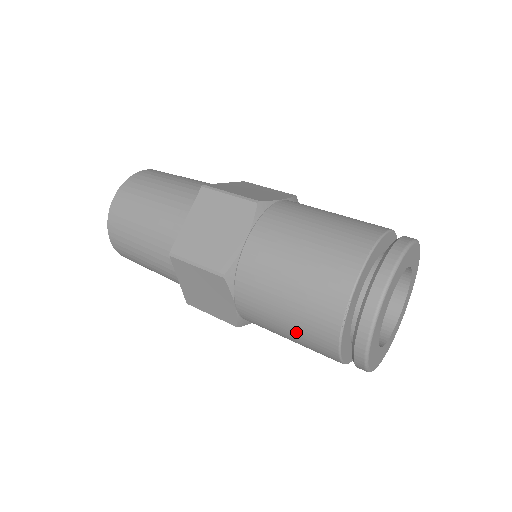
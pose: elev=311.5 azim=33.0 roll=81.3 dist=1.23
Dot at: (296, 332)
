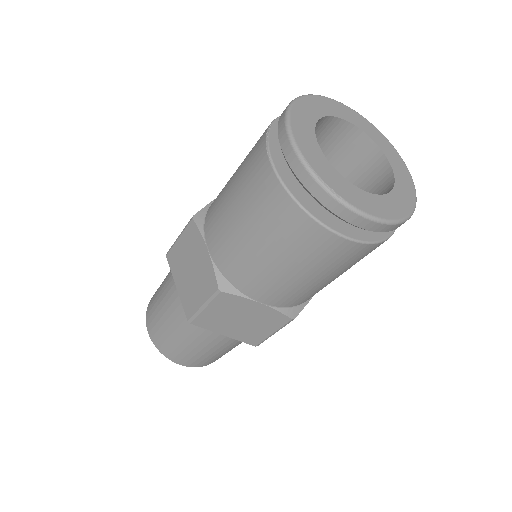
Dot at: (245, 205)
